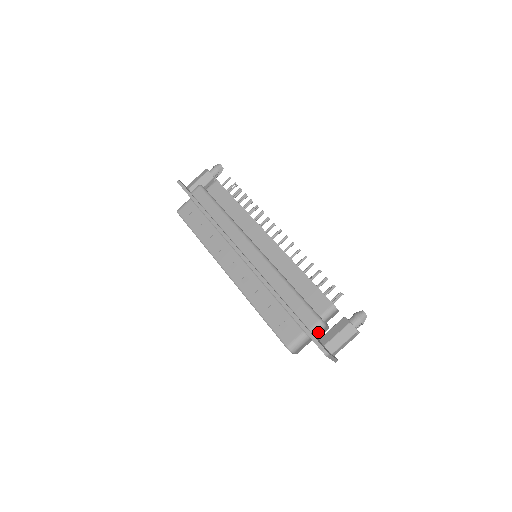
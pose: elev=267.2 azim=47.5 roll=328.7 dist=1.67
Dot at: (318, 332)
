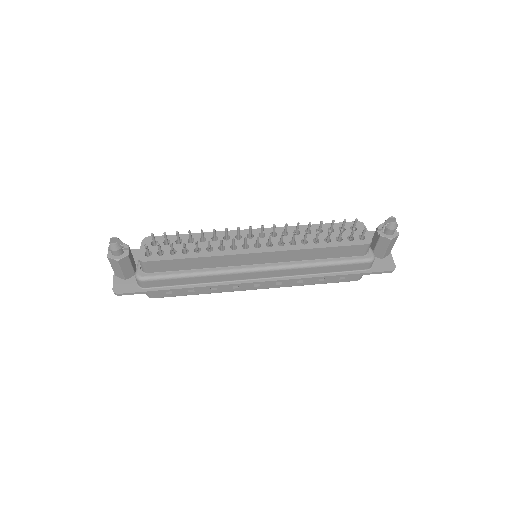
Dot at: (373, 262)
